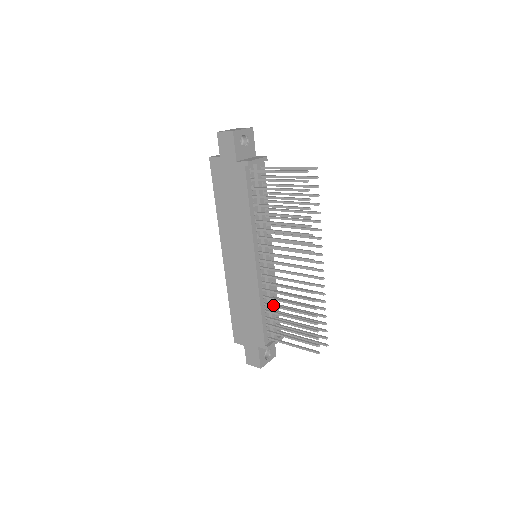
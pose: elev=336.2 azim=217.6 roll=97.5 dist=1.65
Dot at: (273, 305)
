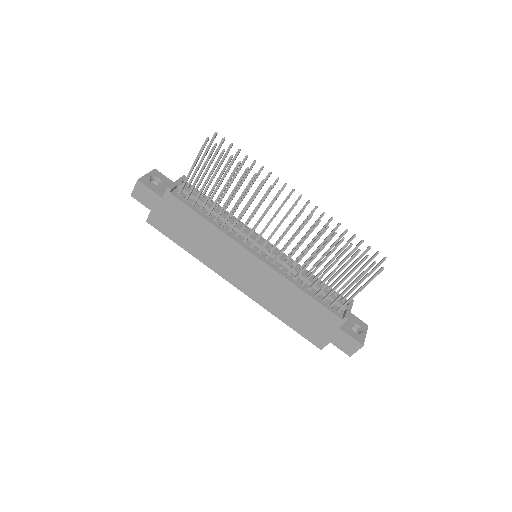
Dot at: (308, 276)
